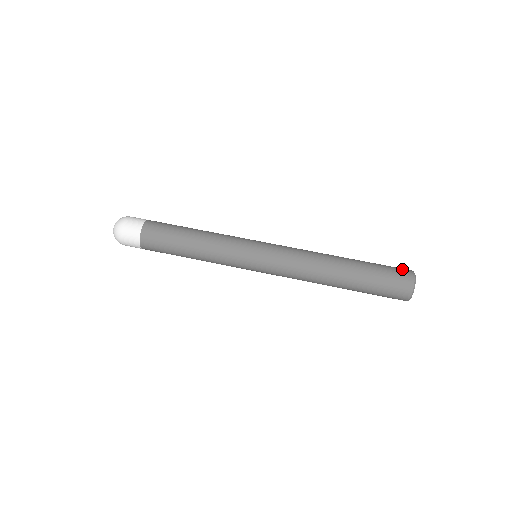
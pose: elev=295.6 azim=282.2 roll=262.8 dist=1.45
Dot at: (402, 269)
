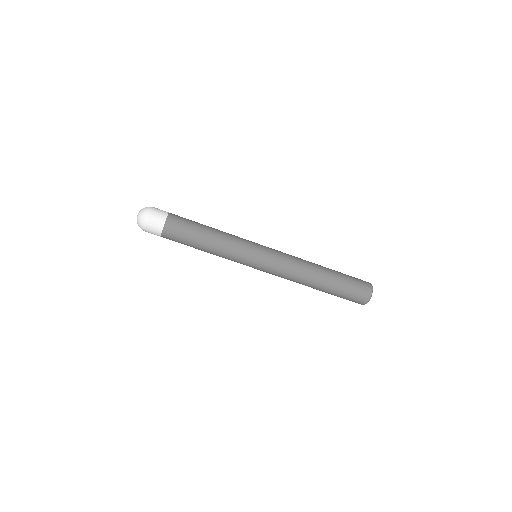
Dot at: (364, 290)
